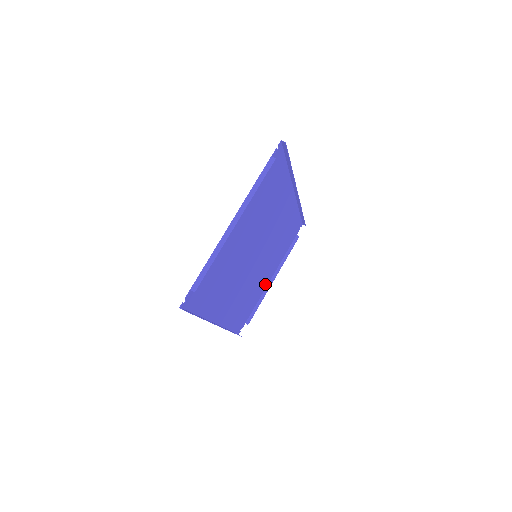
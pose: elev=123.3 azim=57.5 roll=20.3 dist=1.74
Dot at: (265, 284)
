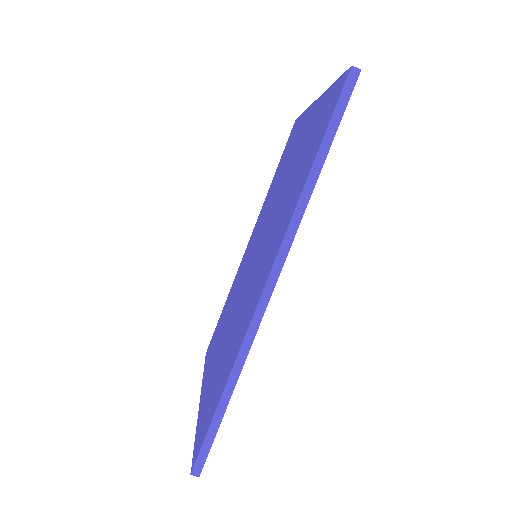
Dot at: (305, 120)
